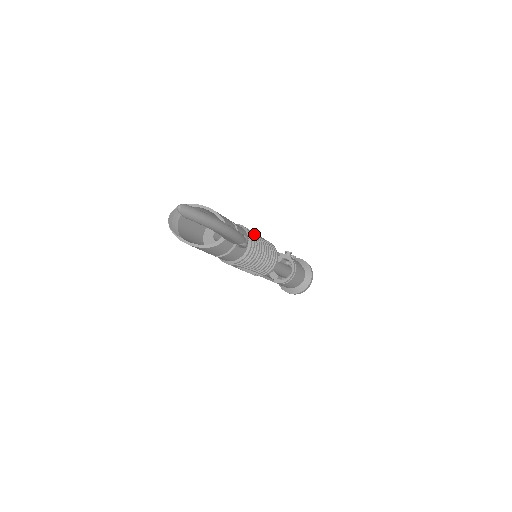
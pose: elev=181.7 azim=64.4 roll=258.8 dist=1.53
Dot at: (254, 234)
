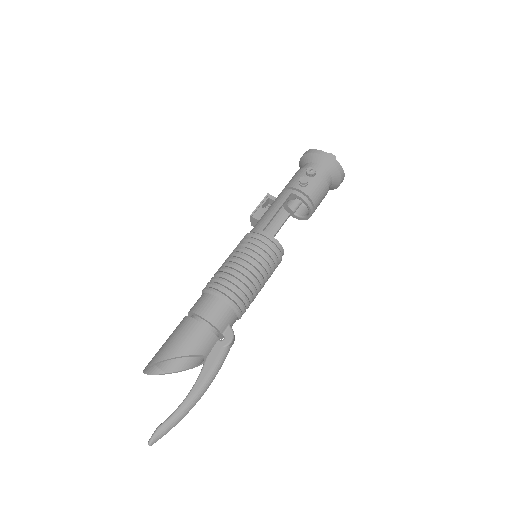
Dot at: (242, 293)
